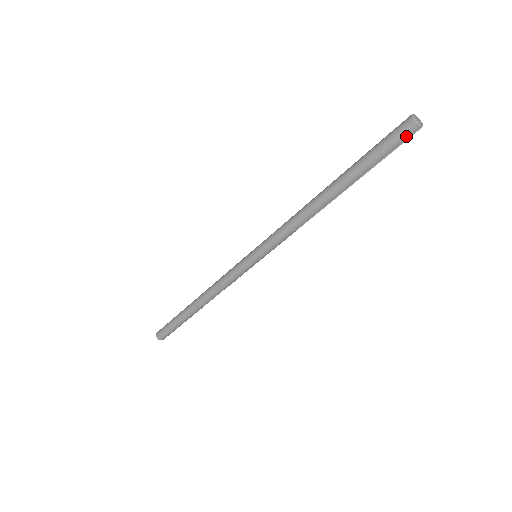
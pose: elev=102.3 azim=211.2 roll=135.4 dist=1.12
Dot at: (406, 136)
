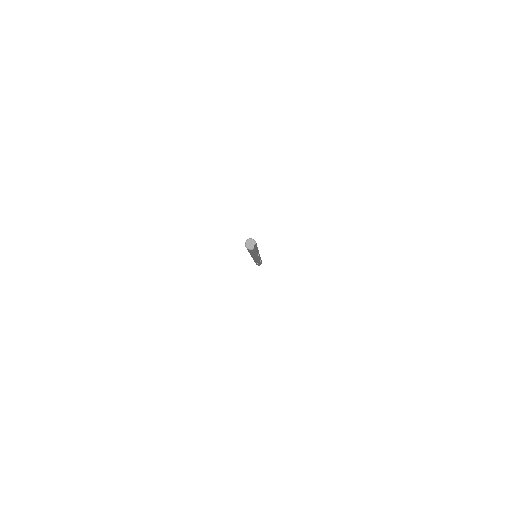
Dot at: (253, 250)
